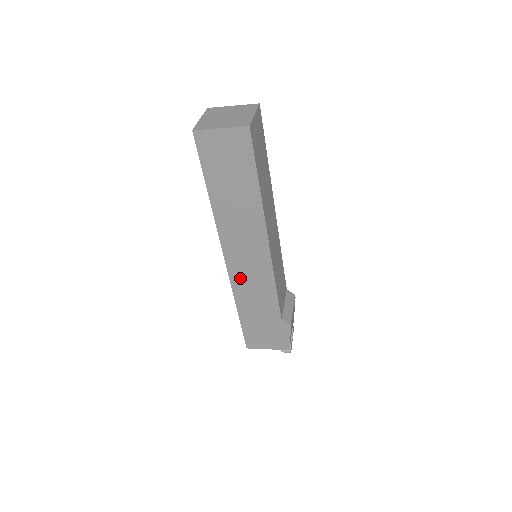
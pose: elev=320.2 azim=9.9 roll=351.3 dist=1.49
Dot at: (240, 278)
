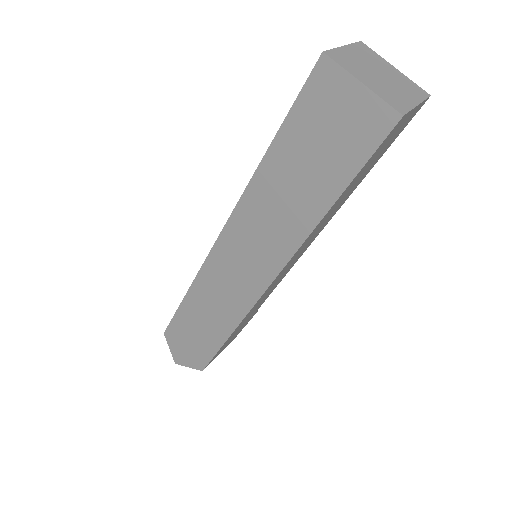
Dot at: (264, 295)
